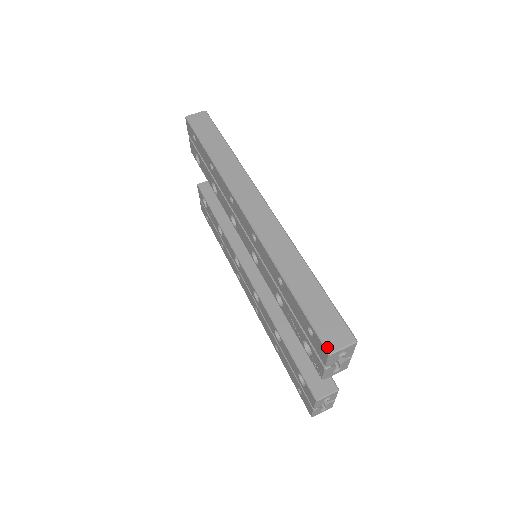
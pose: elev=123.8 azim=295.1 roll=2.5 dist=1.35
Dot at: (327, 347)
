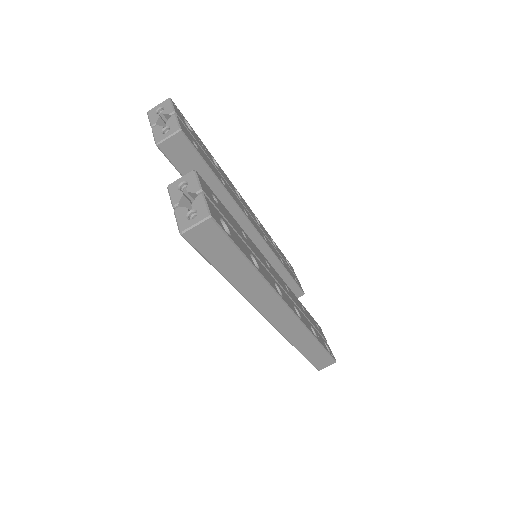
Dot at: (318, 370)
